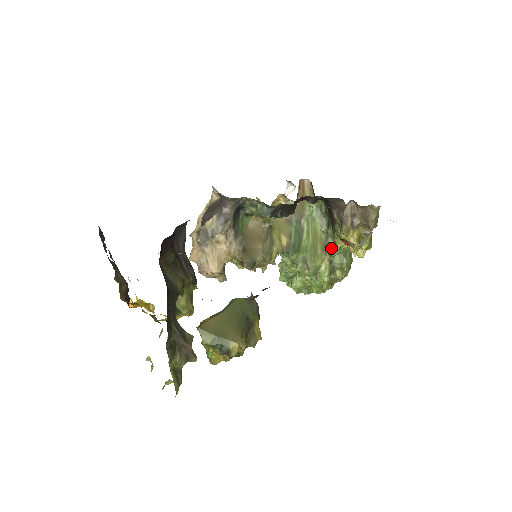
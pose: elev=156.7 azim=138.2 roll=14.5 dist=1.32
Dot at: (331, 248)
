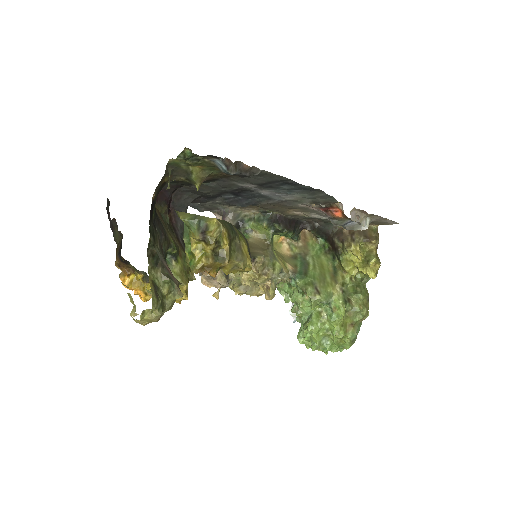
Dot at: (341, 278)
